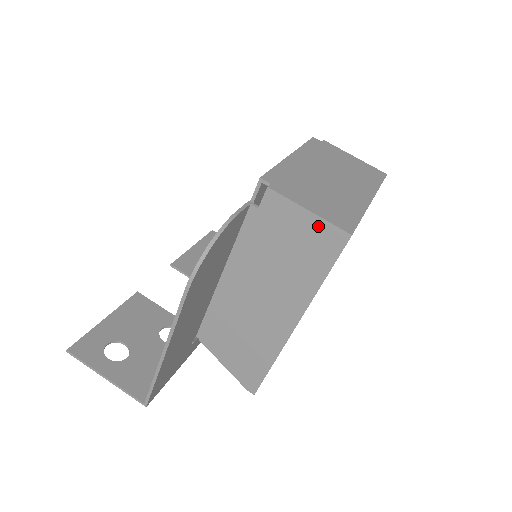
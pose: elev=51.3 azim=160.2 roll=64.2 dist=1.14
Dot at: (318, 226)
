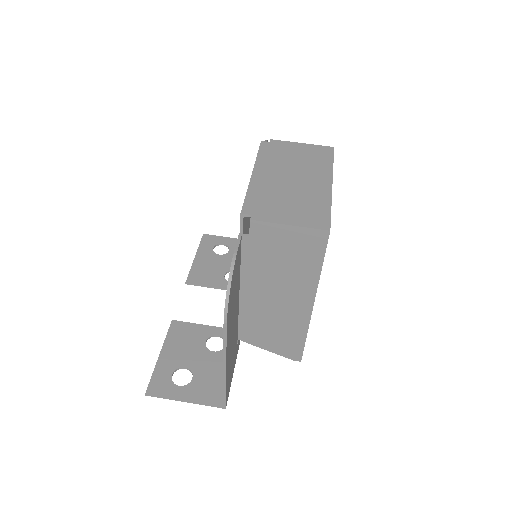
Dot at: (301, 233)
